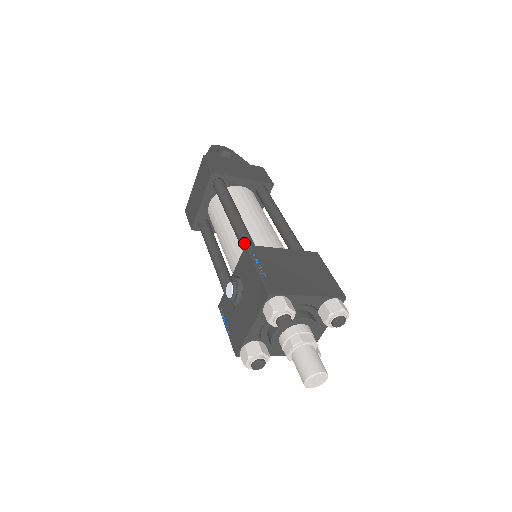
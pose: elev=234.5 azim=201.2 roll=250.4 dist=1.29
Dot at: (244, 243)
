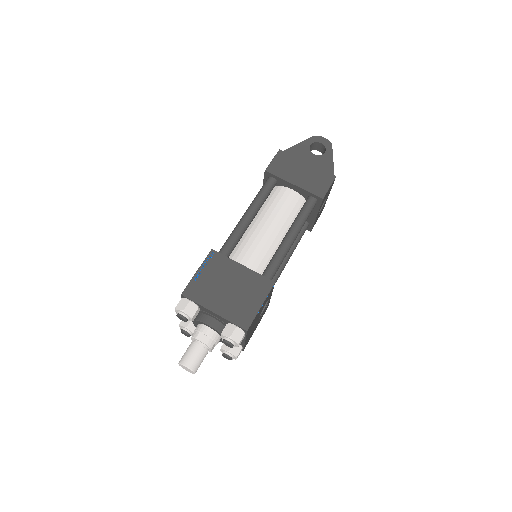
Dot at: (223, 245)
